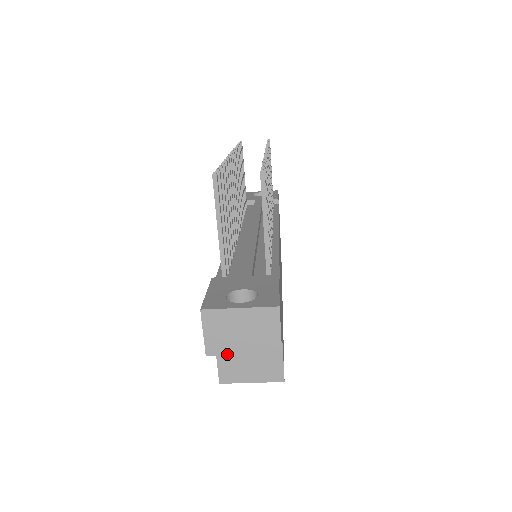
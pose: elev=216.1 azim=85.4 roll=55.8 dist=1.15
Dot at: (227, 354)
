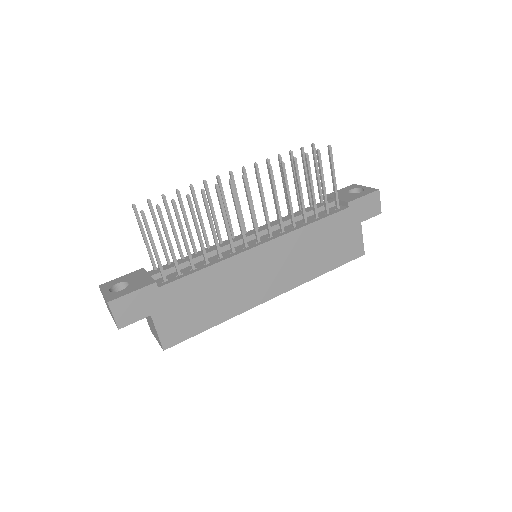
Dot at: (111, 315)
